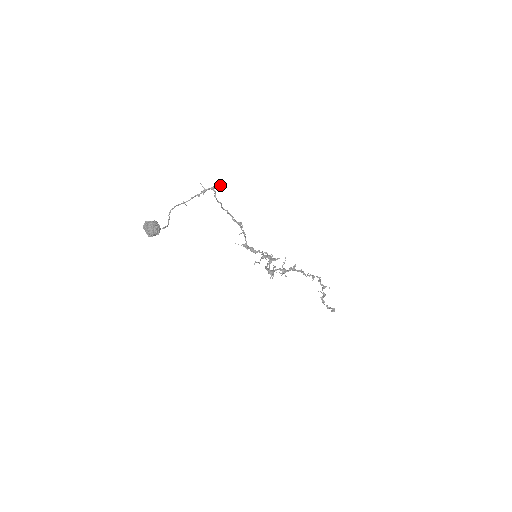
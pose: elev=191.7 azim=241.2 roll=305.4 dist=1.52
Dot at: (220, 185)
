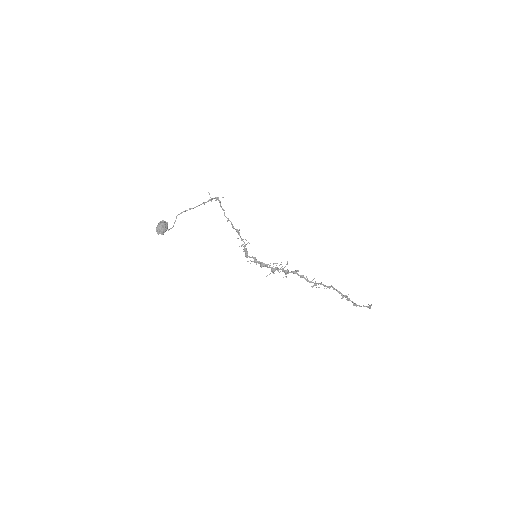
Dot at: occluded
